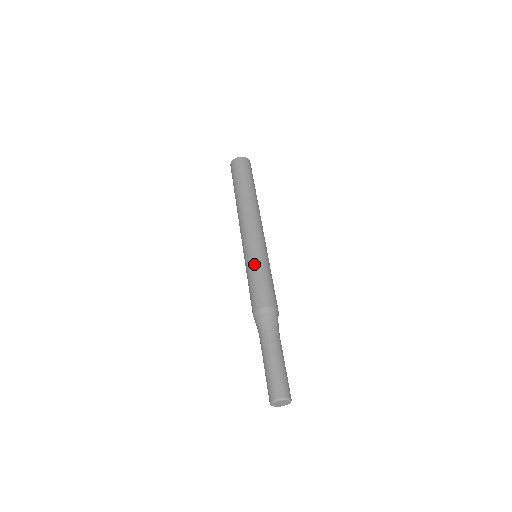
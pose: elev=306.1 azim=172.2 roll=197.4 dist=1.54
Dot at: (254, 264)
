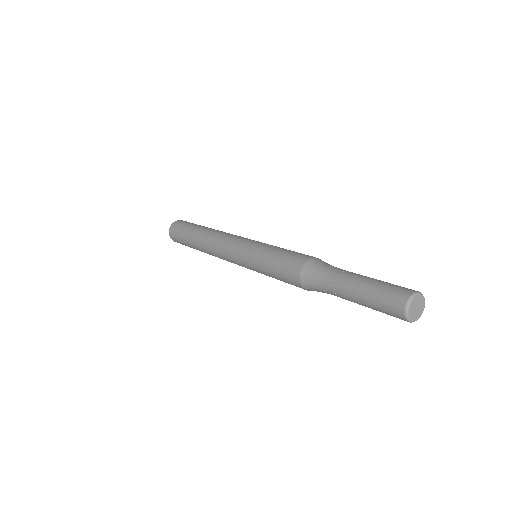
Dot at: (271, 245)
